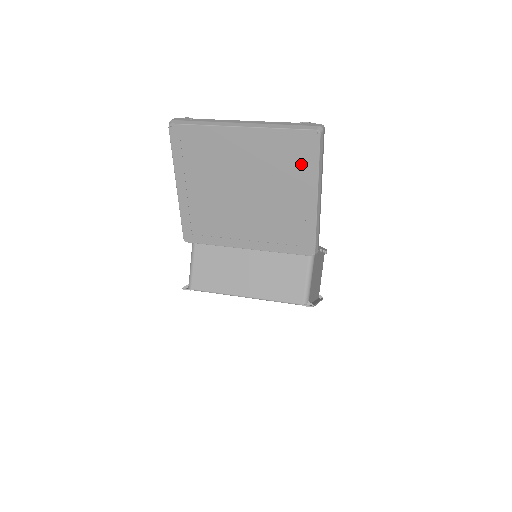
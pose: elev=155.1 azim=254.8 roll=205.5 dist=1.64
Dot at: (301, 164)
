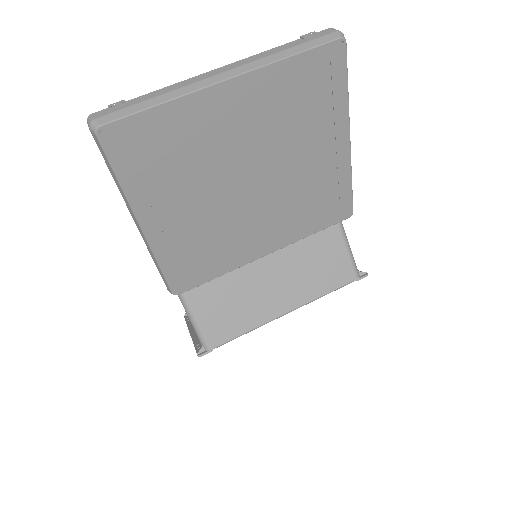
Dot at: (324, 101)
